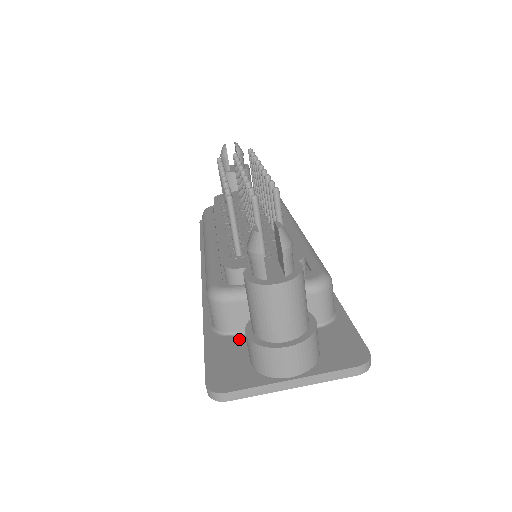
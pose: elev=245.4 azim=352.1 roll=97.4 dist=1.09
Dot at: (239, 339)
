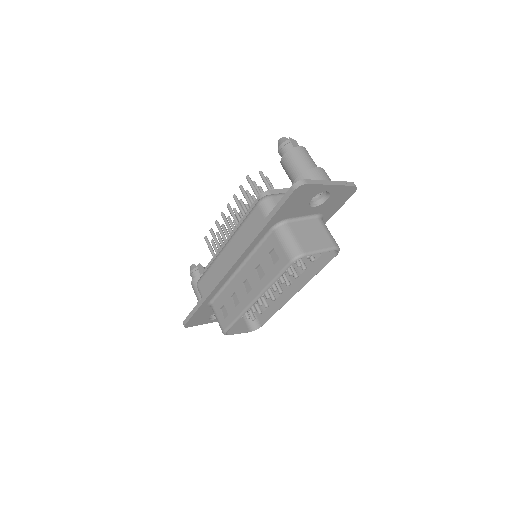
Dot at: occluded
